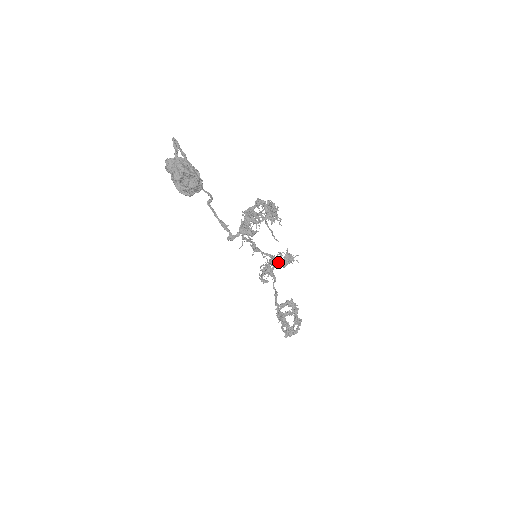
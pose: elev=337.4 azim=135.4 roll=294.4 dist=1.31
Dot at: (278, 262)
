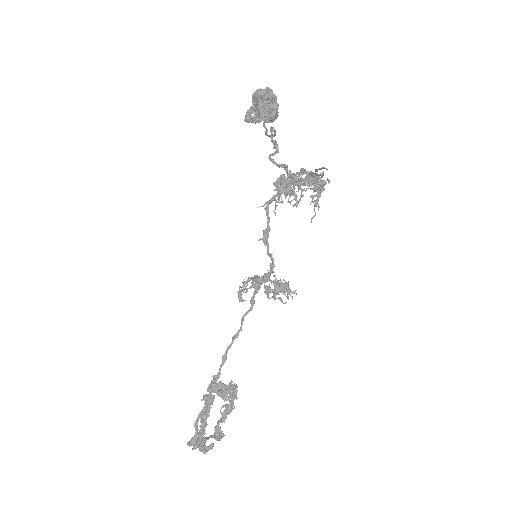
Dot at: (268, 292)
